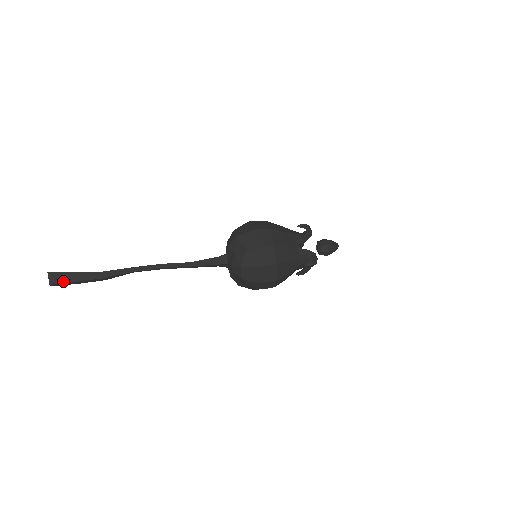
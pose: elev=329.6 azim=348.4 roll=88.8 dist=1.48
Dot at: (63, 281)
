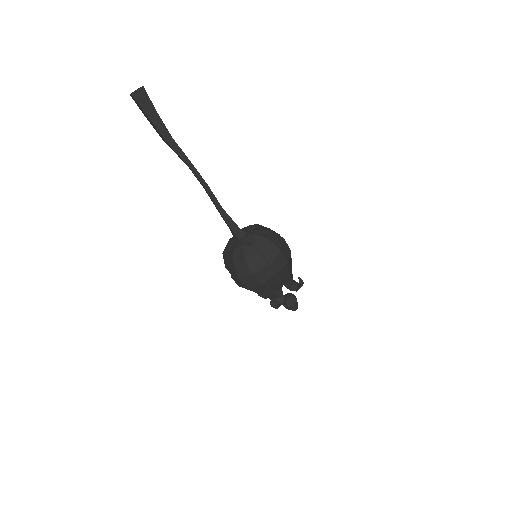
Dot at: (142, 105)
